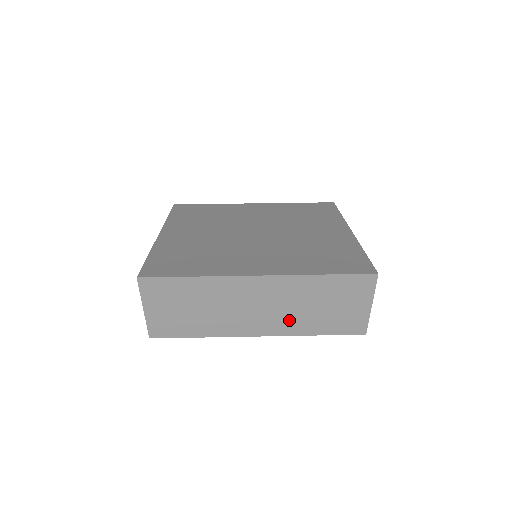
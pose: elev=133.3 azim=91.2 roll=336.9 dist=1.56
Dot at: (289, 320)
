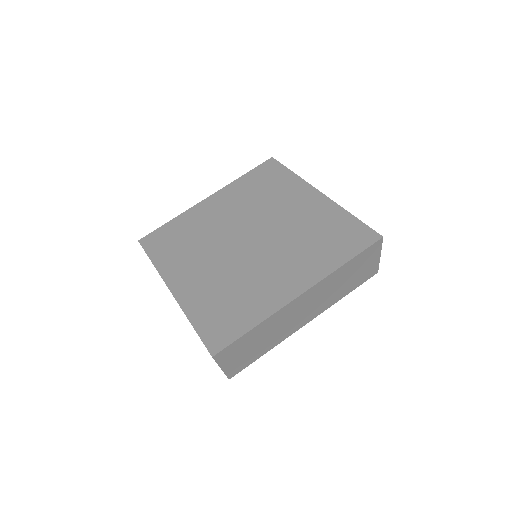
Dot at: (326, 301)
